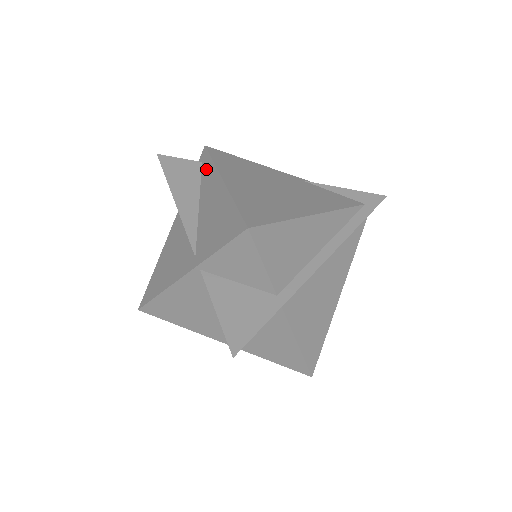
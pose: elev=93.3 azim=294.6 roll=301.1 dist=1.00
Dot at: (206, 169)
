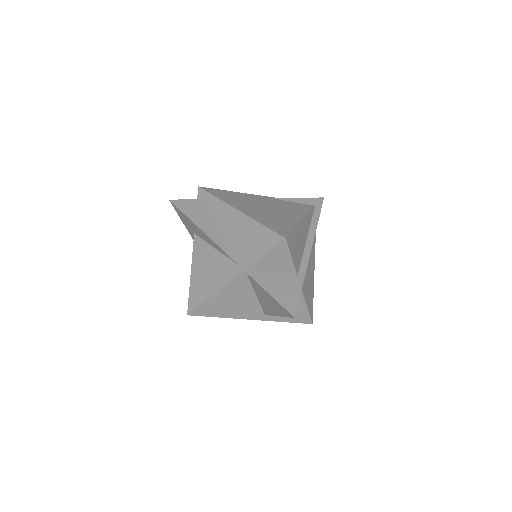
Dot at: (212, 204)
